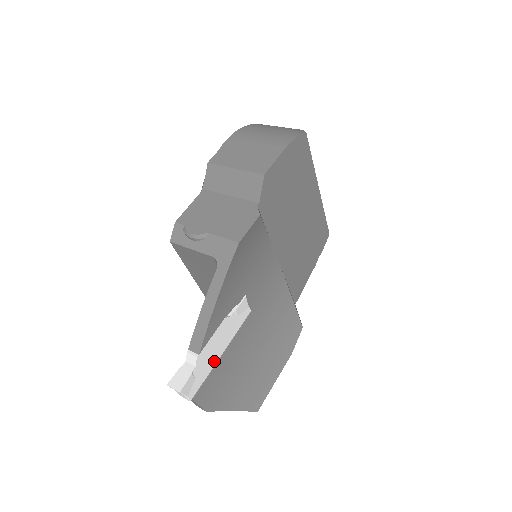
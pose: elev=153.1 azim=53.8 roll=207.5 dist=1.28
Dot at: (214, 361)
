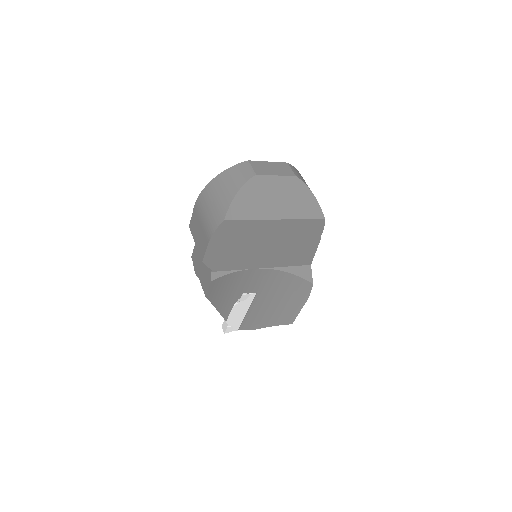
Dot at: (242, 317)
